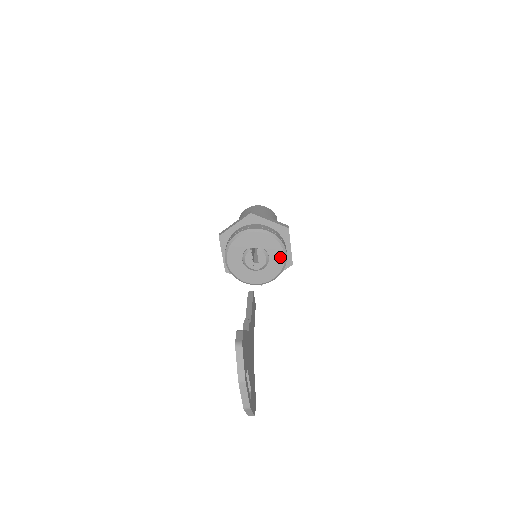
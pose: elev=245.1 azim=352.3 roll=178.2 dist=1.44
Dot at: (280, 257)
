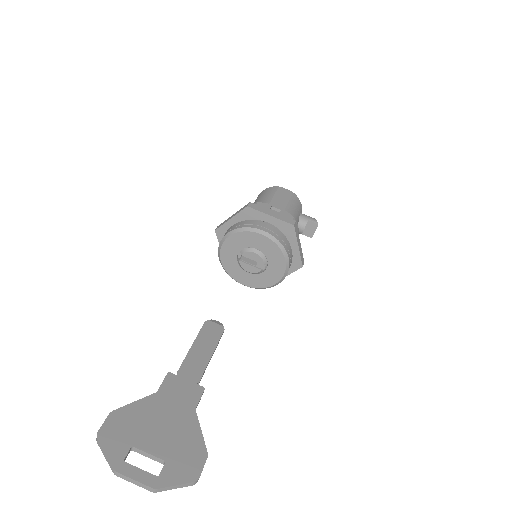
Dot at: (262, 239)
